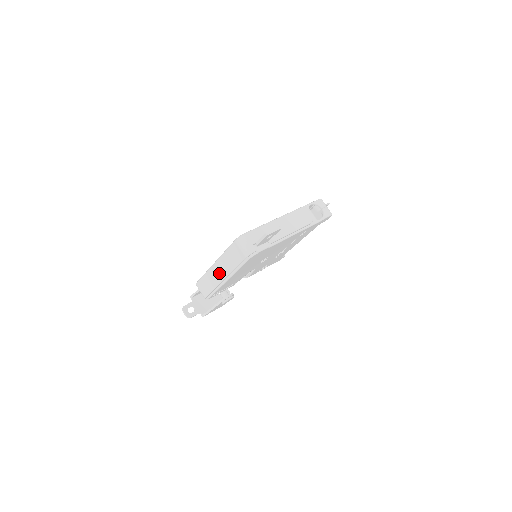
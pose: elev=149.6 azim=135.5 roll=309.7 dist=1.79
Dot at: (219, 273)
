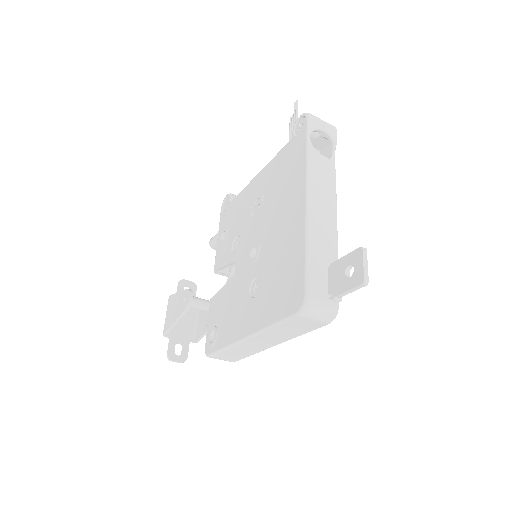
Dot at: (262, 344)
